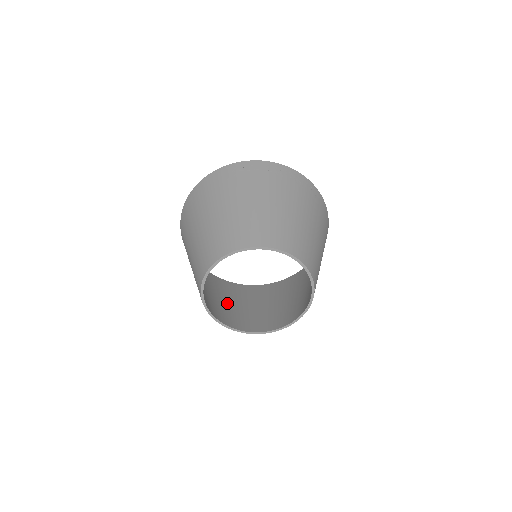
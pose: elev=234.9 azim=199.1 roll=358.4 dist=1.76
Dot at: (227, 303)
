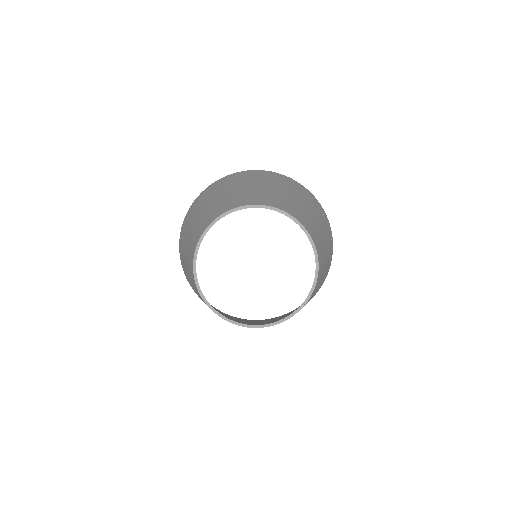
Dot at: occluded
